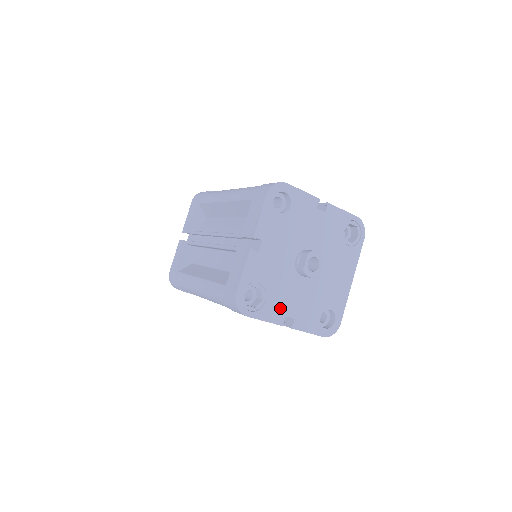
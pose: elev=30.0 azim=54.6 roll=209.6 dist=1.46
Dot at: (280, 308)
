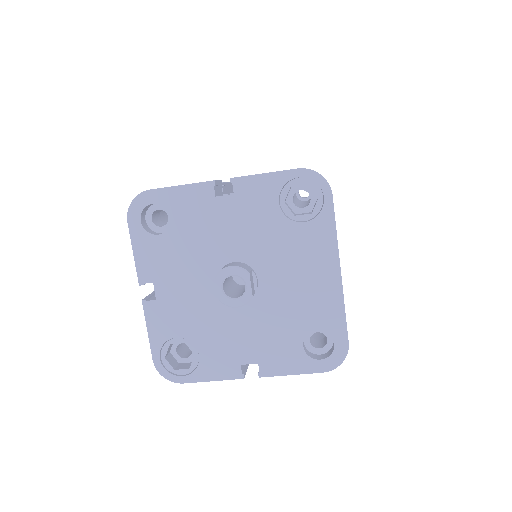
Dot at: (226, 357)
